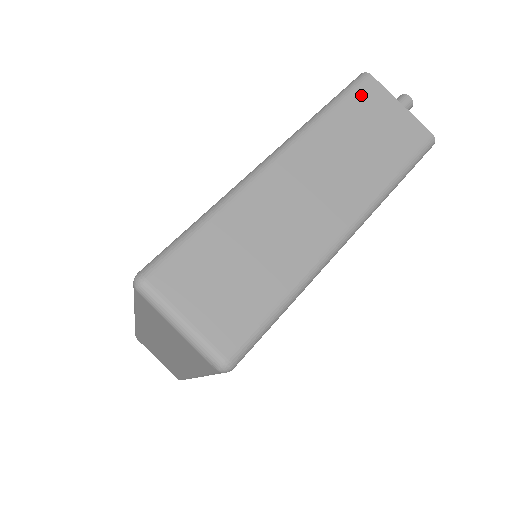
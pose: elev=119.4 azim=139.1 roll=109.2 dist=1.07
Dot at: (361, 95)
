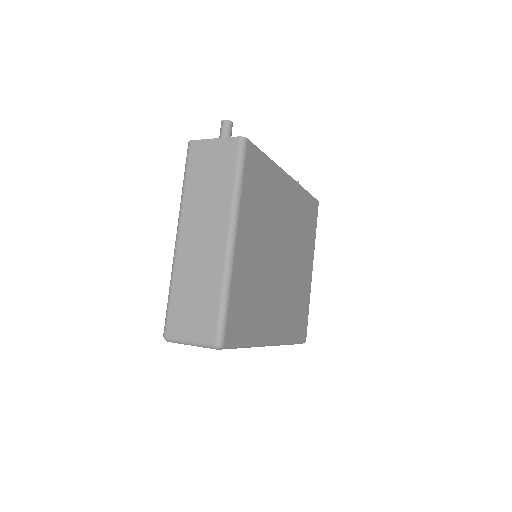
Dot at: (193, 158)
